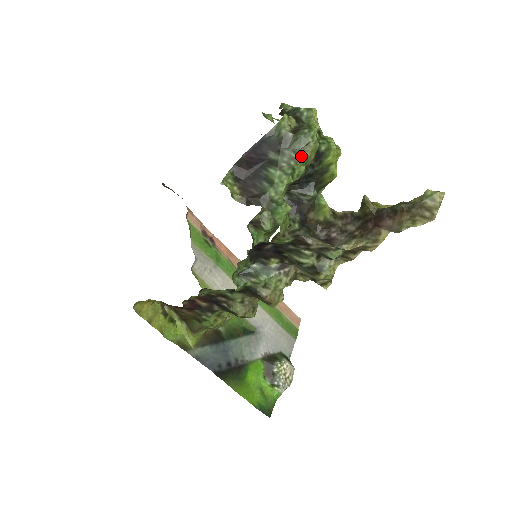
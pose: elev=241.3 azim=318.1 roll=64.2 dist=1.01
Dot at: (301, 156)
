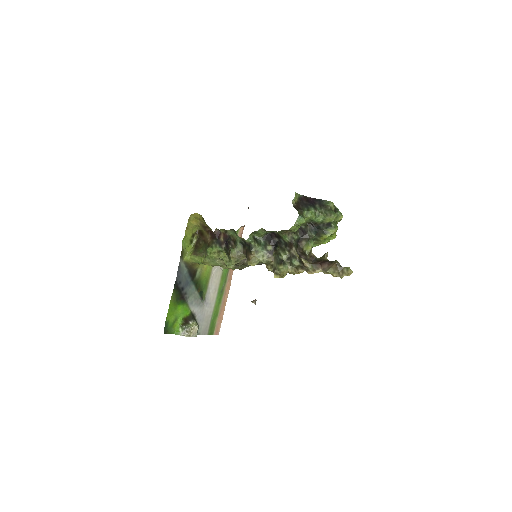
Dot at: (325, 215)
